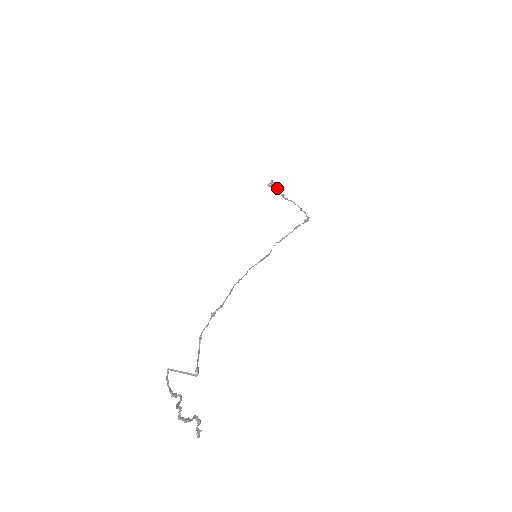
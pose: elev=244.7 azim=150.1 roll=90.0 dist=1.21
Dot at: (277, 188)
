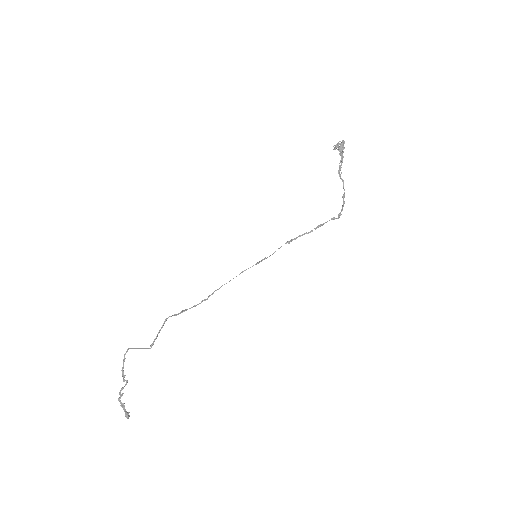
Dot at: (341, 156)
